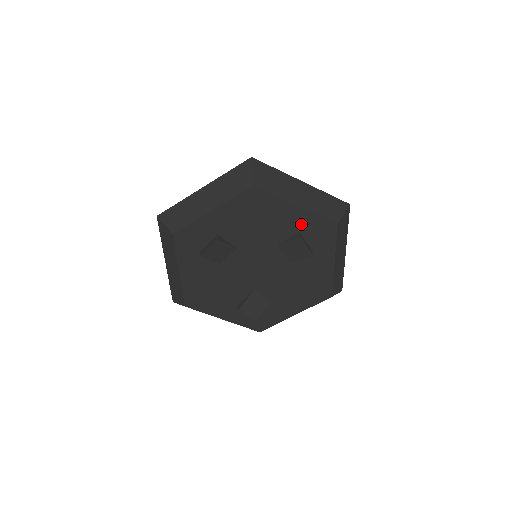
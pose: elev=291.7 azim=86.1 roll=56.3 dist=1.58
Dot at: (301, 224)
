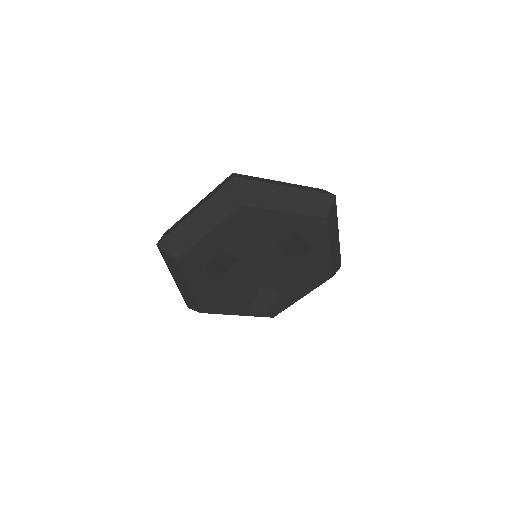
Dot at: (293, 226)
